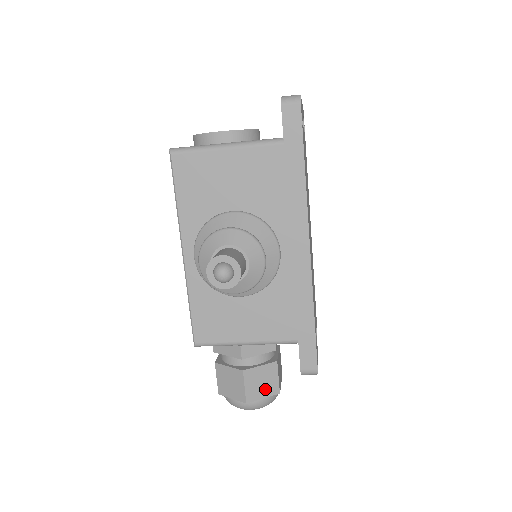
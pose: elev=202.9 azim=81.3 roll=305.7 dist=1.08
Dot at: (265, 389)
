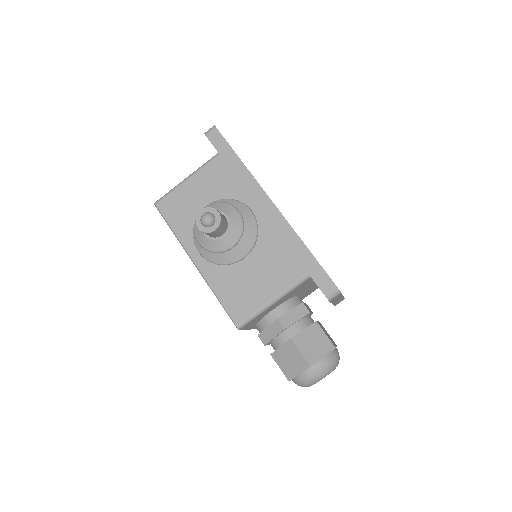
Dot at: (320, 348)
